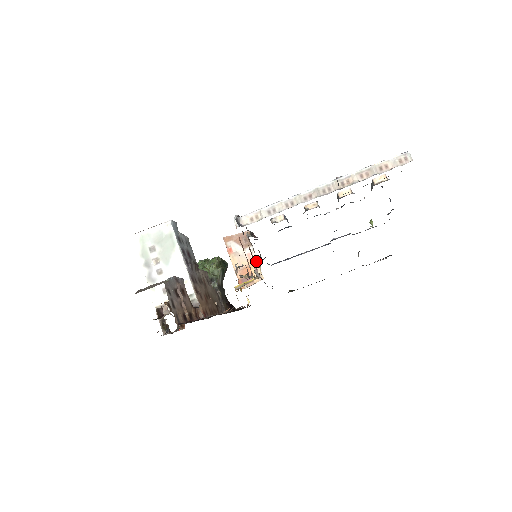
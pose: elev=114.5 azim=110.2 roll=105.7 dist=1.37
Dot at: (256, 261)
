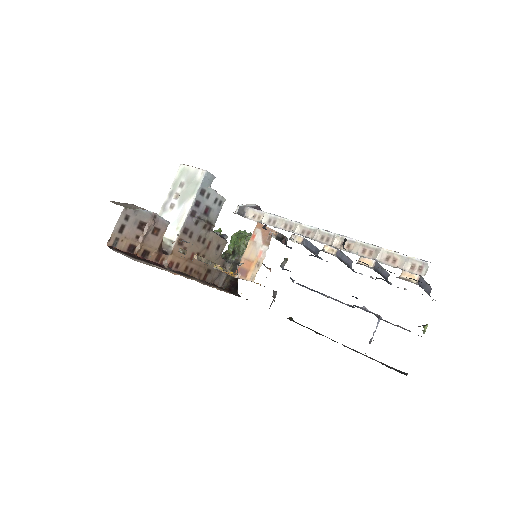
Dot at: (261, 262)
